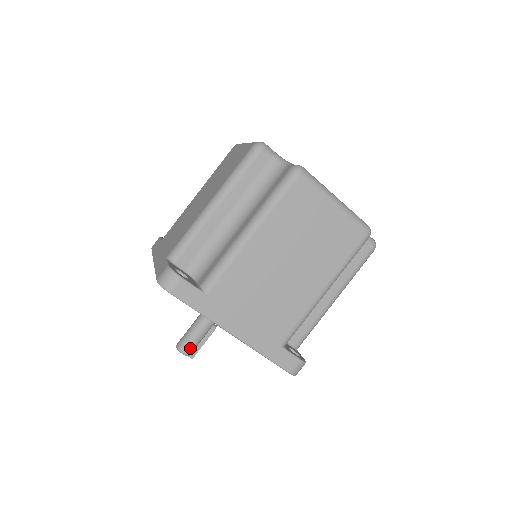
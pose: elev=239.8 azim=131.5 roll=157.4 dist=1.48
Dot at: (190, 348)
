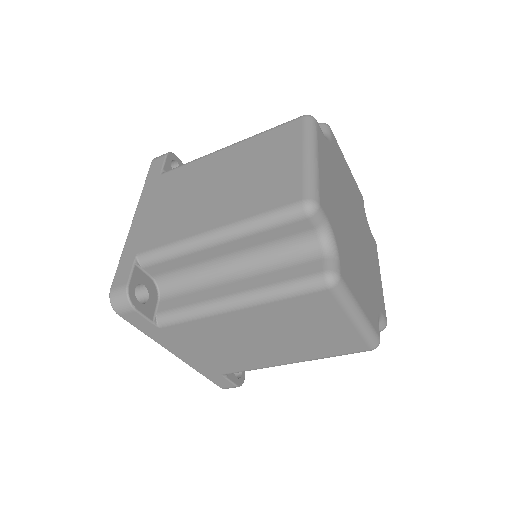
Dot at: occluded
